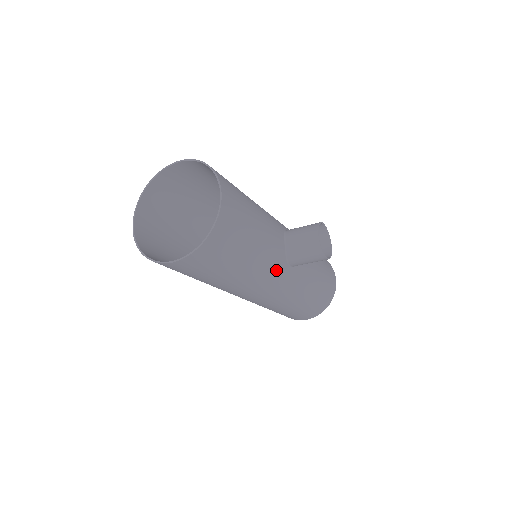
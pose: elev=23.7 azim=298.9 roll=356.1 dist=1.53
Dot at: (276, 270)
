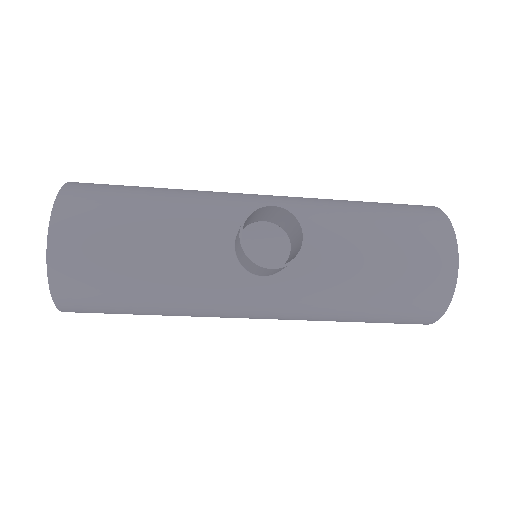
Dot at: (228, 289)
